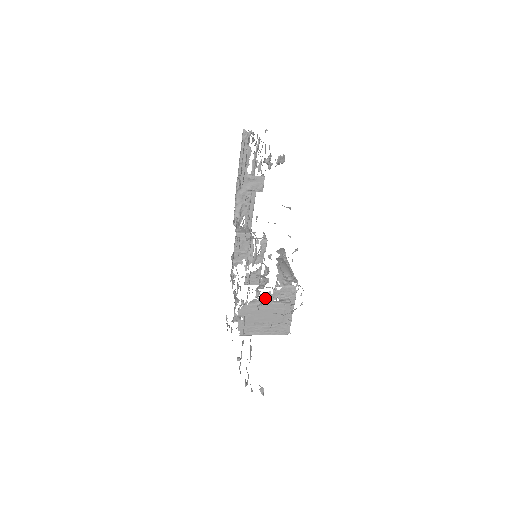
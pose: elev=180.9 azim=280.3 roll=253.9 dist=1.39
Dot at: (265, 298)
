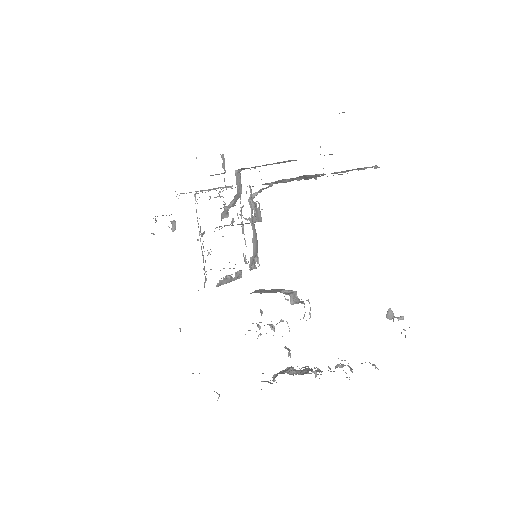
Dot at: (227, 275)
